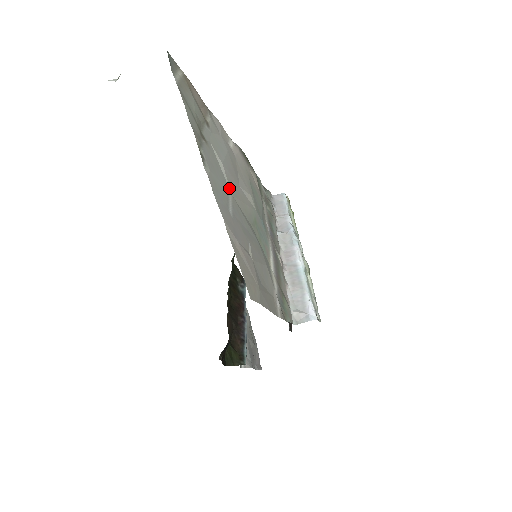
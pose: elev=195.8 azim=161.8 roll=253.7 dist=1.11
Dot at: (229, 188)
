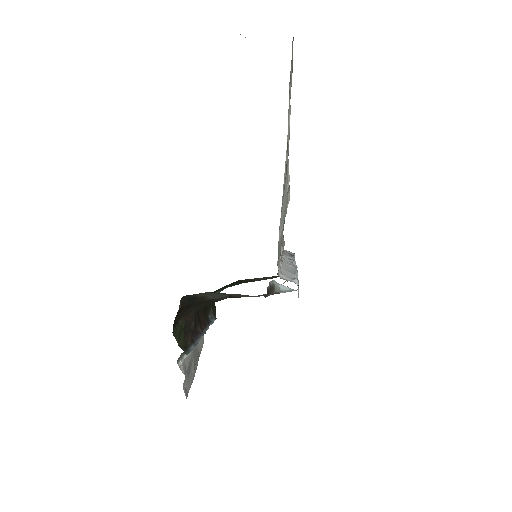
Dot at: (287, 136)
